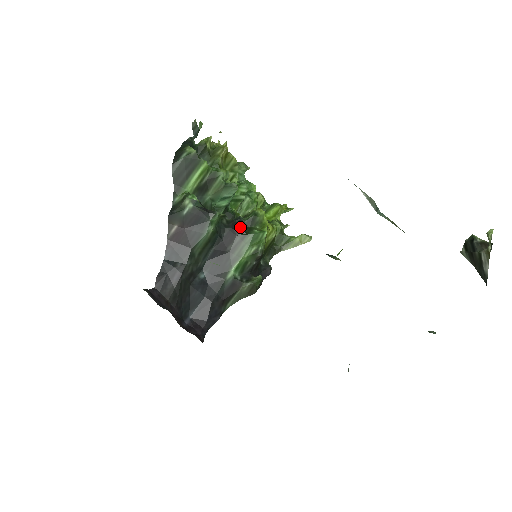
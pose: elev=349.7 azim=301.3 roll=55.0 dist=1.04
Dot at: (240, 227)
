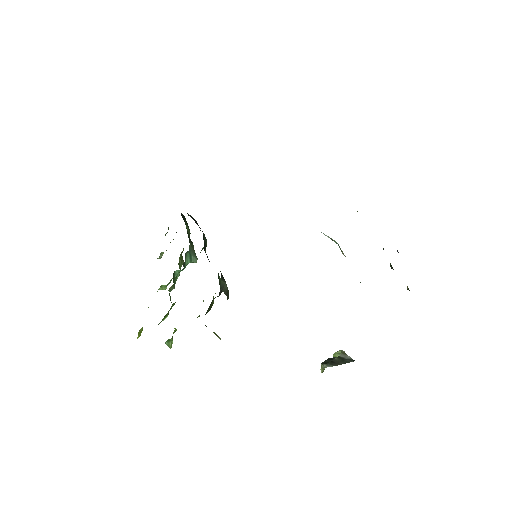
Dot at: occluded
